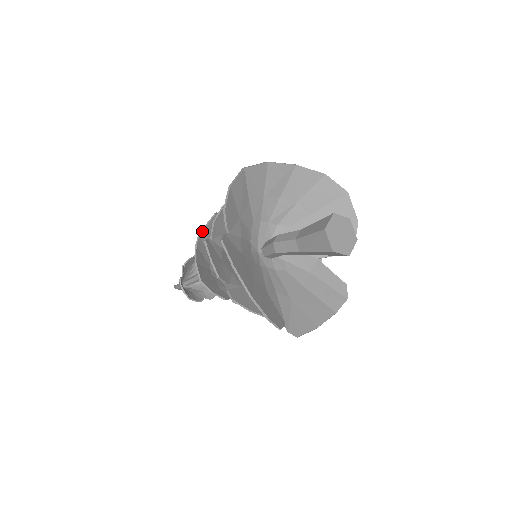
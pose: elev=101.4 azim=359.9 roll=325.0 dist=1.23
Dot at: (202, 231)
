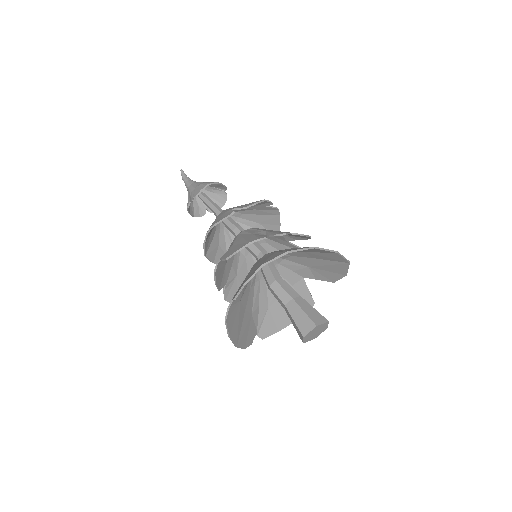
Dot at: occluded
